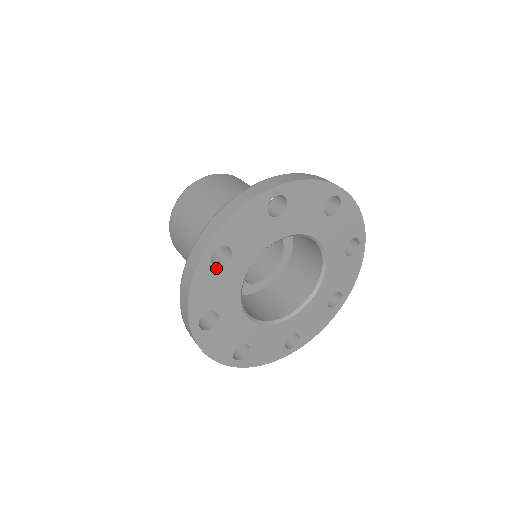
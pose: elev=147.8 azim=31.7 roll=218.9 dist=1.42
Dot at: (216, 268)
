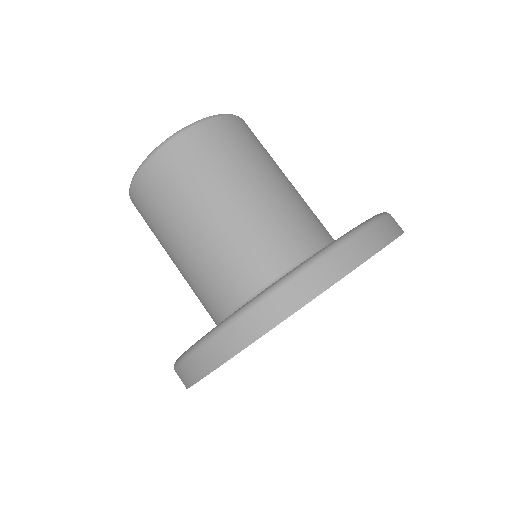
Dot at: occluded
